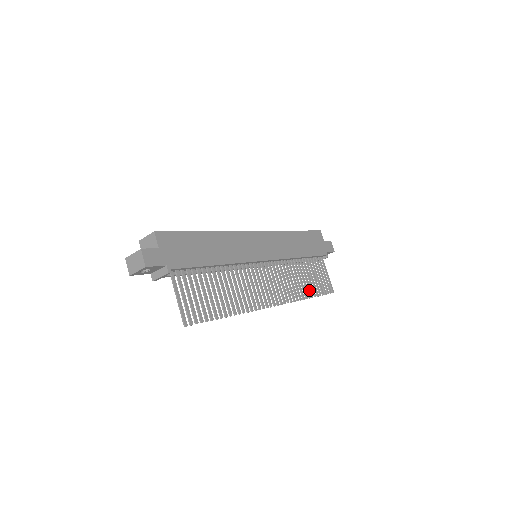
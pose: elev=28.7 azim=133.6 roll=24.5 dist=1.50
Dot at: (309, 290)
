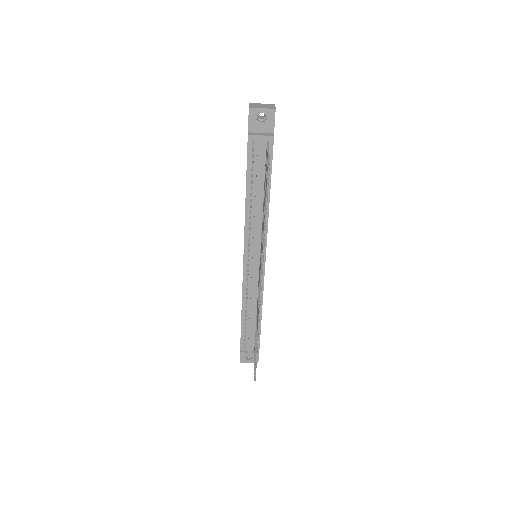
Dot at: occluded
